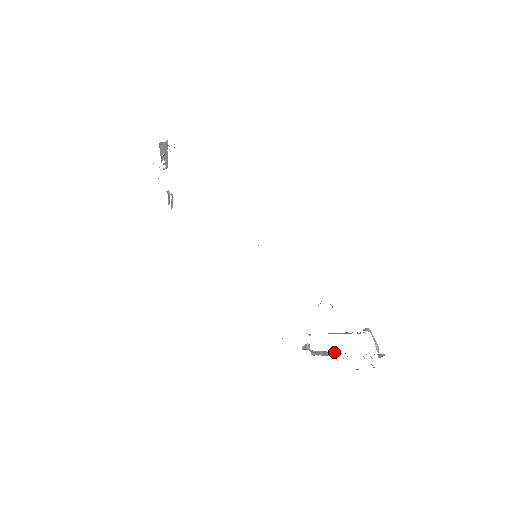
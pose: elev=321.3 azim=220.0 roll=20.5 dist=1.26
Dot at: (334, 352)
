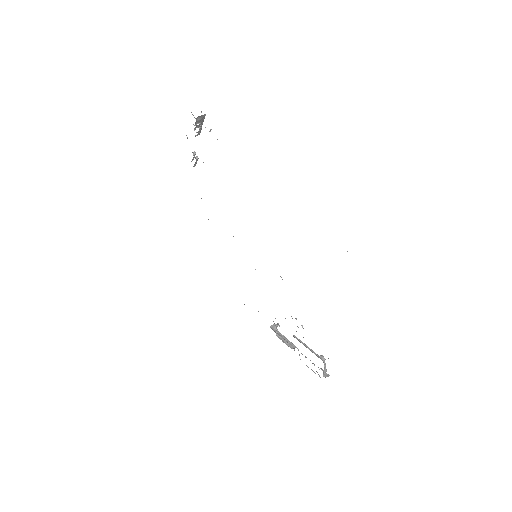
Dot at: (294, 345)
